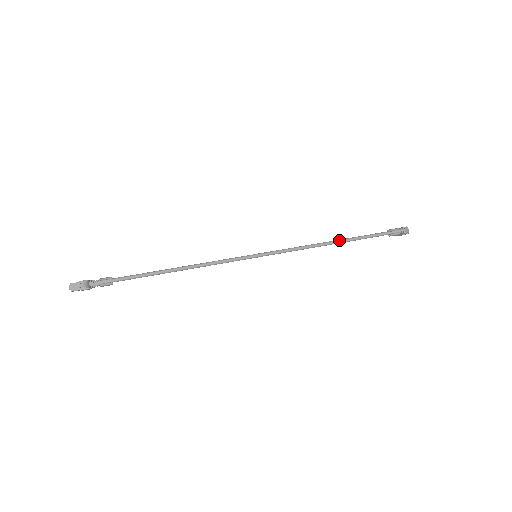
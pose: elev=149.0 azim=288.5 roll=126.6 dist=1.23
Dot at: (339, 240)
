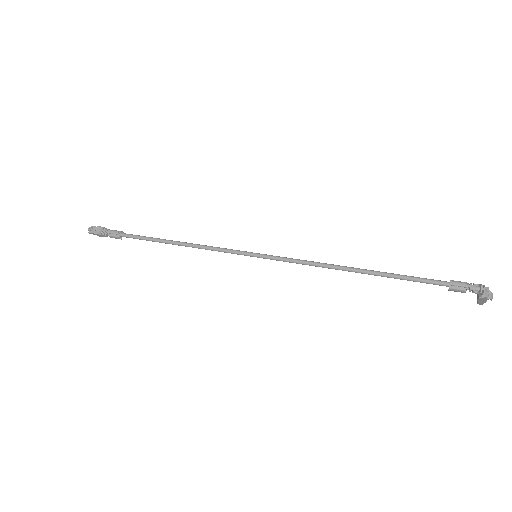
Dot at: (364, 269)
